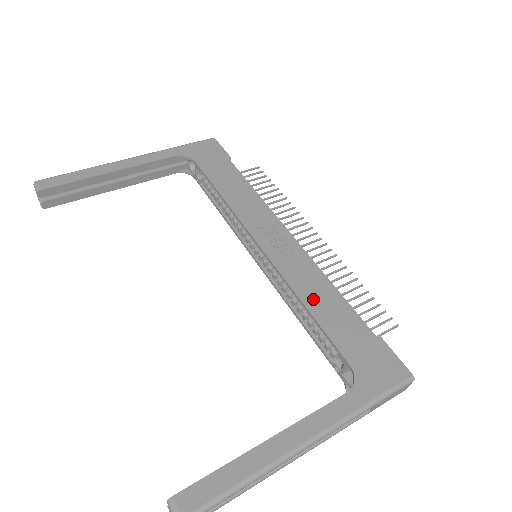
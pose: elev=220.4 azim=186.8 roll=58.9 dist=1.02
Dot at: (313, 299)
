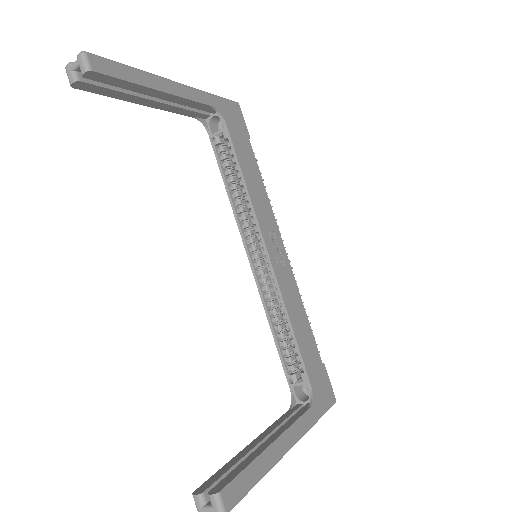
Dot at: (295, 319)
